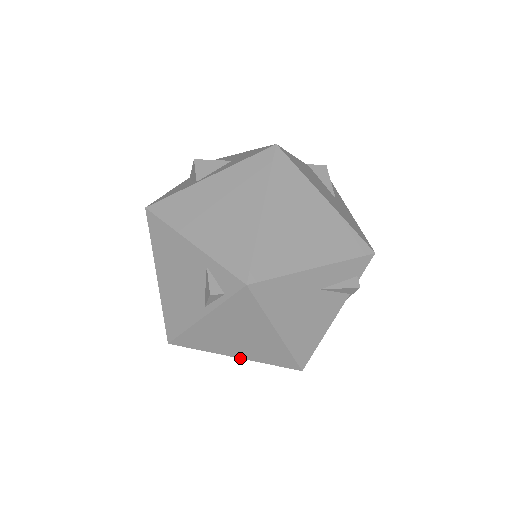
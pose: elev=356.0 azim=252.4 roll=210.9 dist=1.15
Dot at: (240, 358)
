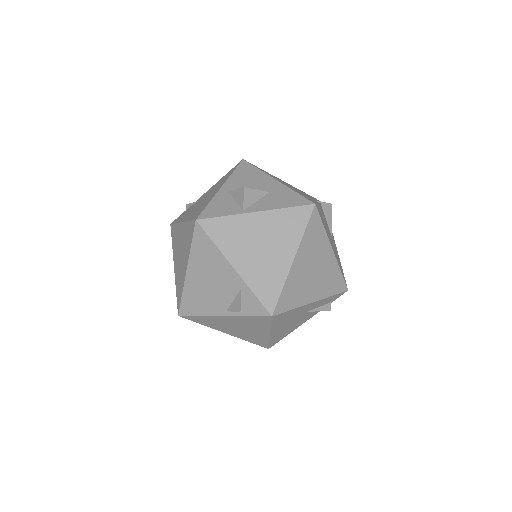
Dot at: (229, 334)
